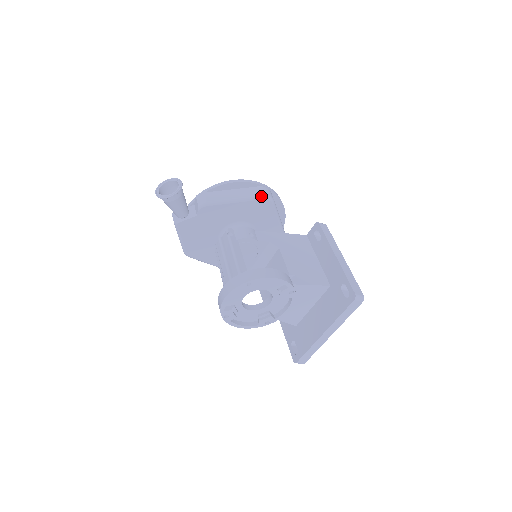
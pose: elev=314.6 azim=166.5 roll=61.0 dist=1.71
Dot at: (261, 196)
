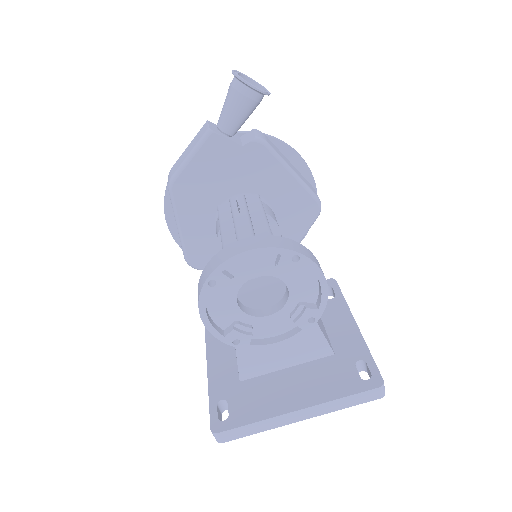
Dot at: (317, 196)
